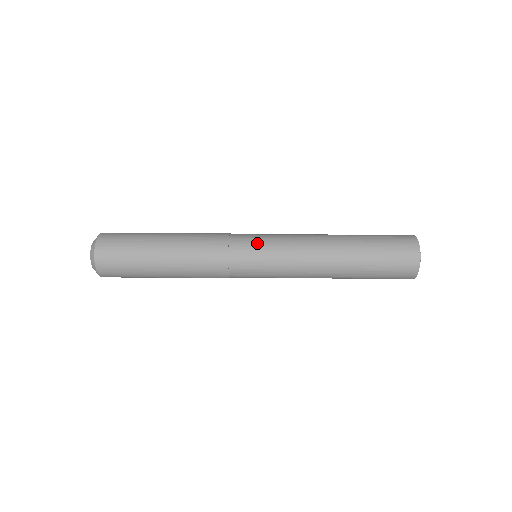
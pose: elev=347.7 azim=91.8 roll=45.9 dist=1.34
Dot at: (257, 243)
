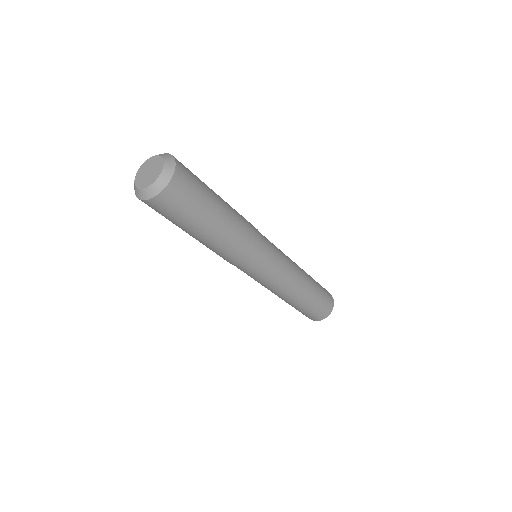
Dot at: occluded
